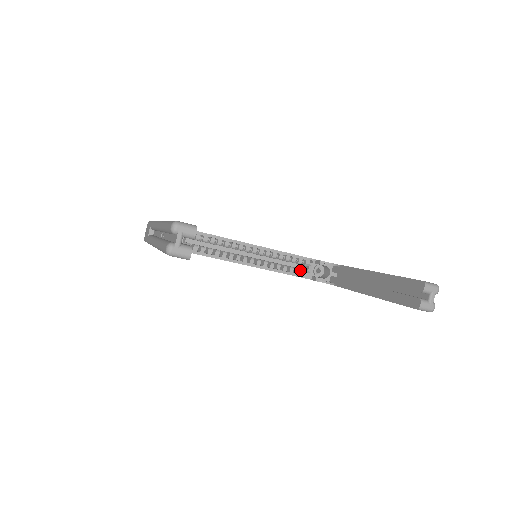
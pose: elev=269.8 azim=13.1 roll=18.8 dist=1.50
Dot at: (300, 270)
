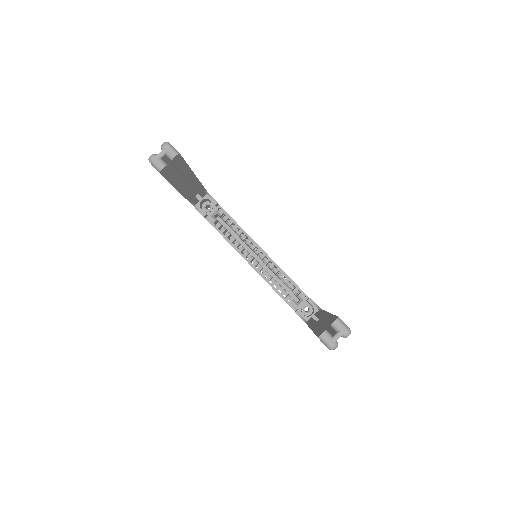
Dot at: occluded
